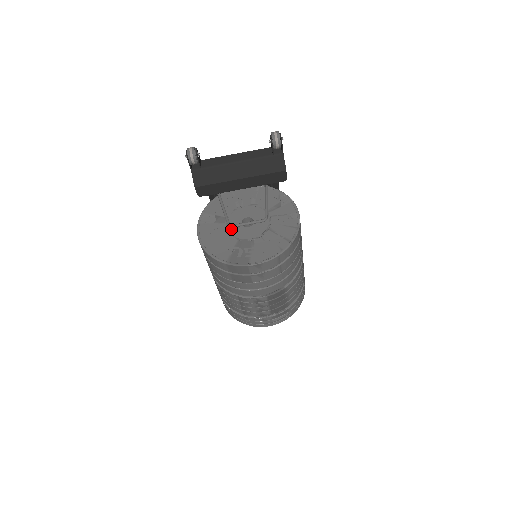
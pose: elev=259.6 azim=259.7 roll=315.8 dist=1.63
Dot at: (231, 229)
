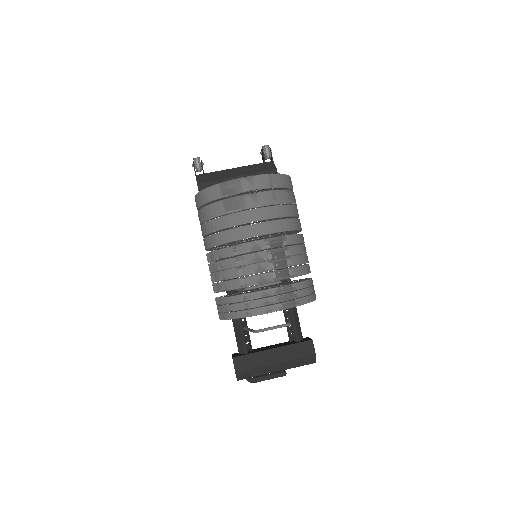
Dot at: occluded
